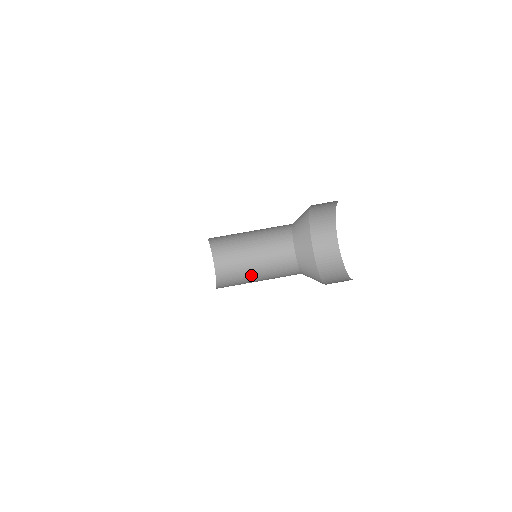
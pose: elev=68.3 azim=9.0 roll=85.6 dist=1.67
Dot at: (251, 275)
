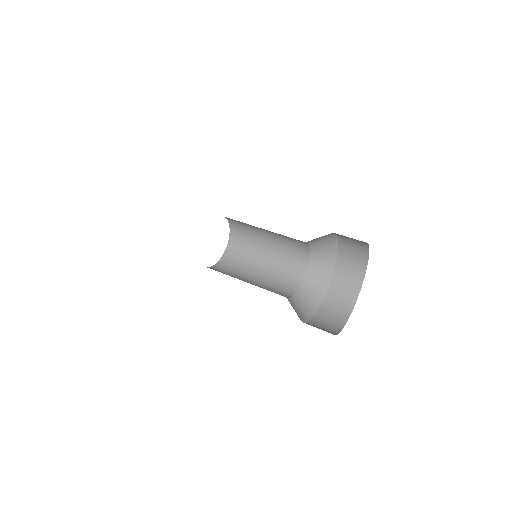
Dot at: (257, 260)
